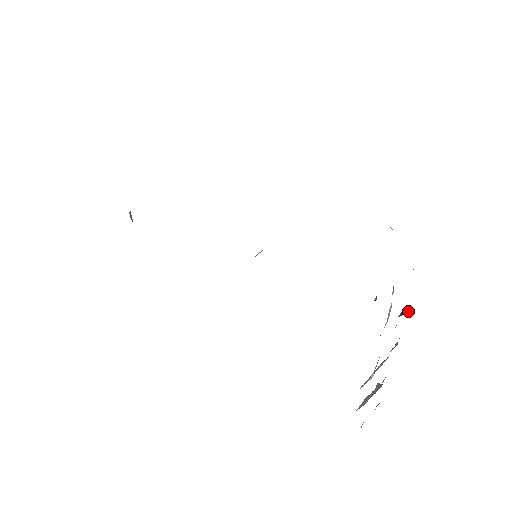
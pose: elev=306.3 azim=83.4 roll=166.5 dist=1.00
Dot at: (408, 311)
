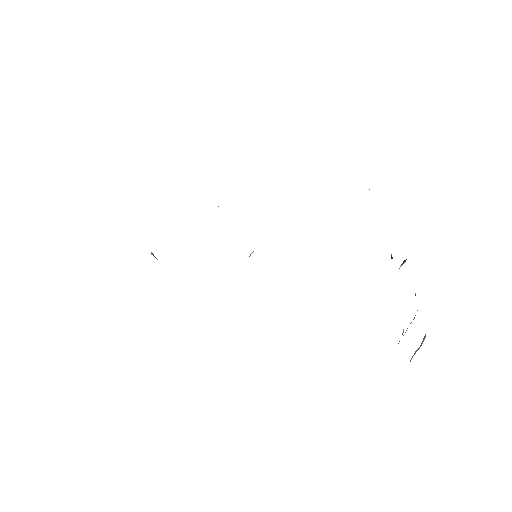
Dot at: (405, 261)
